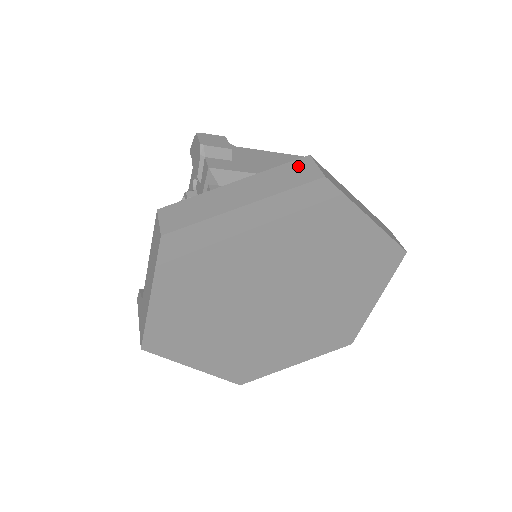
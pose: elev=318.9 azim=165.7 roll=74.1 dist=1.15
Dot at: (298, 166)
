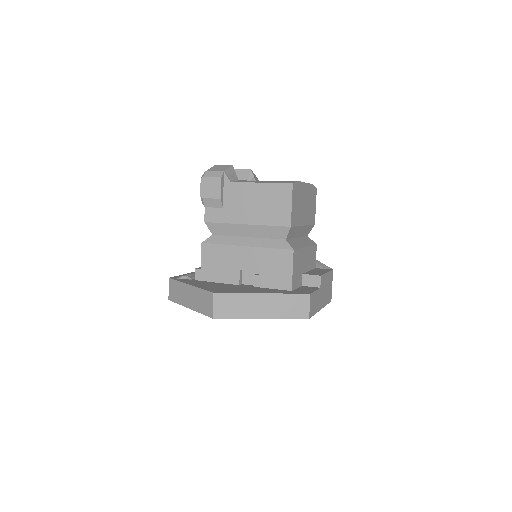
Dot at: (208, 298)
